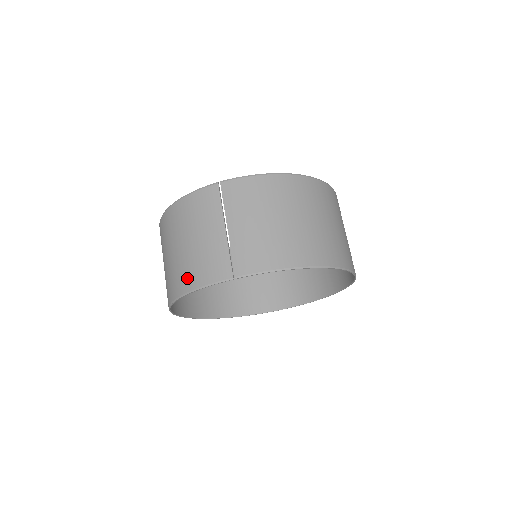
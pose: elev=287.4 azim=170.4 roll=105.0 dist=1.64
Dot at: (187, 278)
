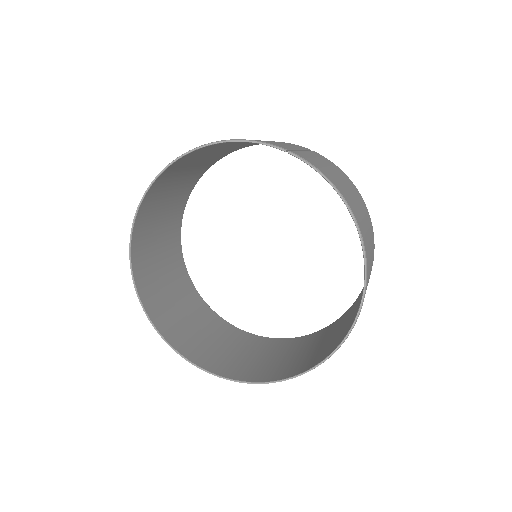
Dot at: occluded
